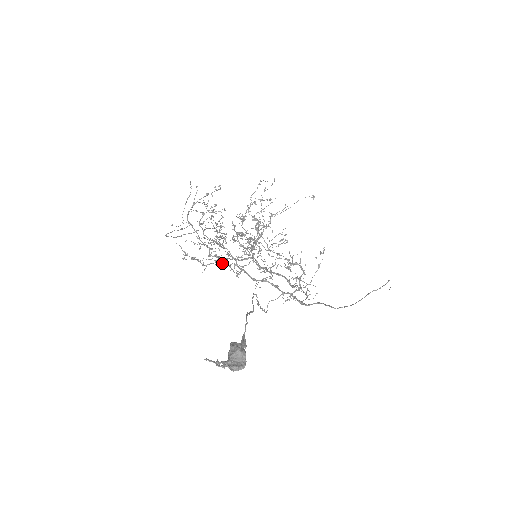
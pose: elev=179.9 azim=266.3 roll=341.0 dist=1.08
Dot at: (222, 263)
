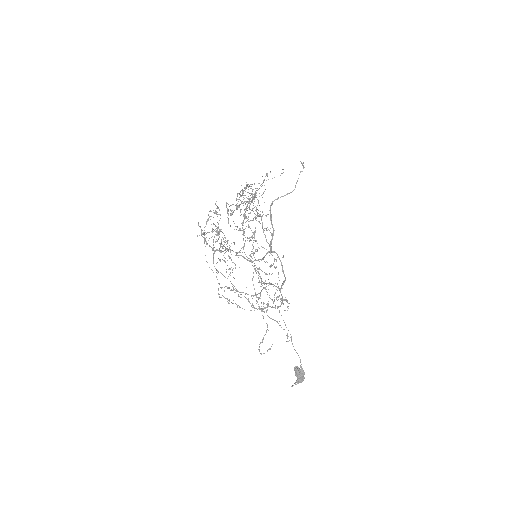
Dot at: occluded
